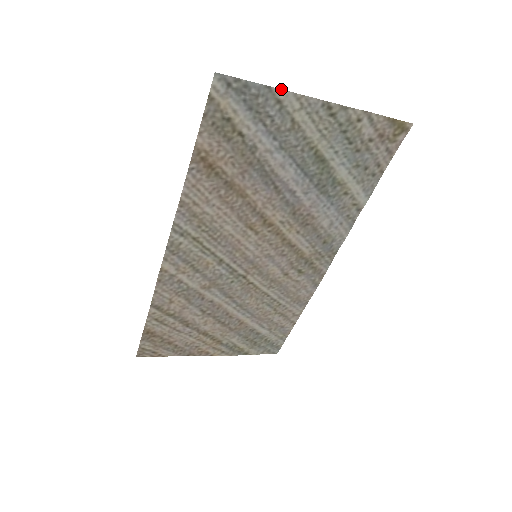
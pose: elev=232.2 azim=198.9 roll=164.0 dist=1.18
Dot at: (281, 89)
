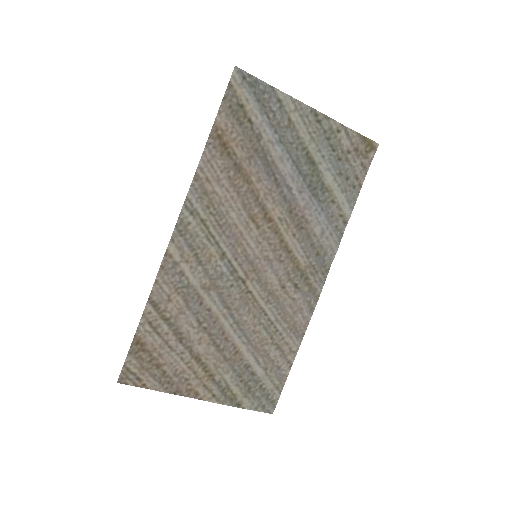
Dot at: (281, 91)
